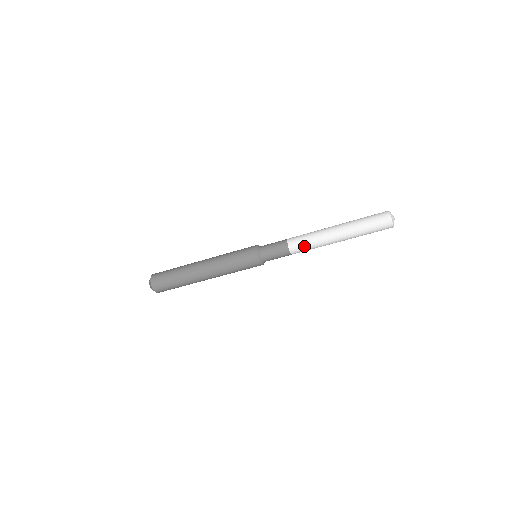
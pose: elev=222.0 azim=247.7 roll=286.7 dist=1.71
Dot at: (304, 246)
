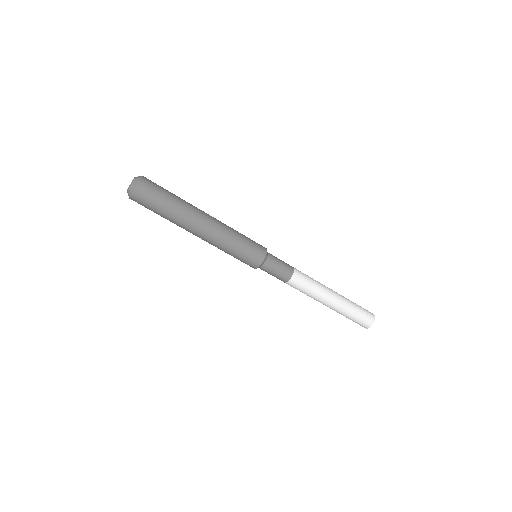
Dot at: (301, 289)
